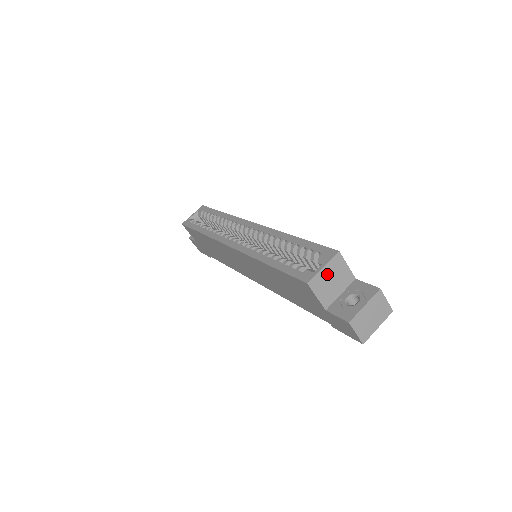
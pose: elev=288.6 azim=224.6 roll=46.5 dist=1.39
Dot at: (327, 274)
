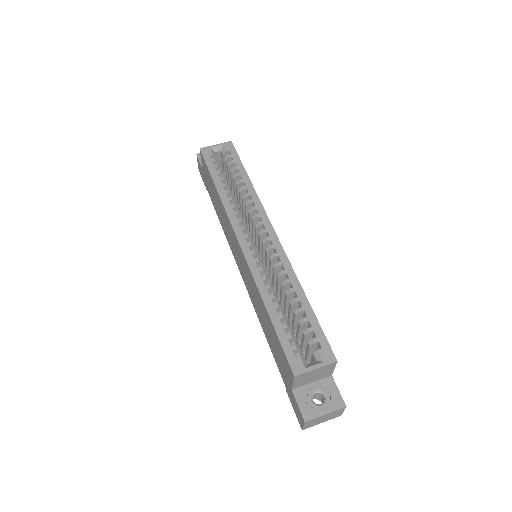
Dot at: (314, 372)
